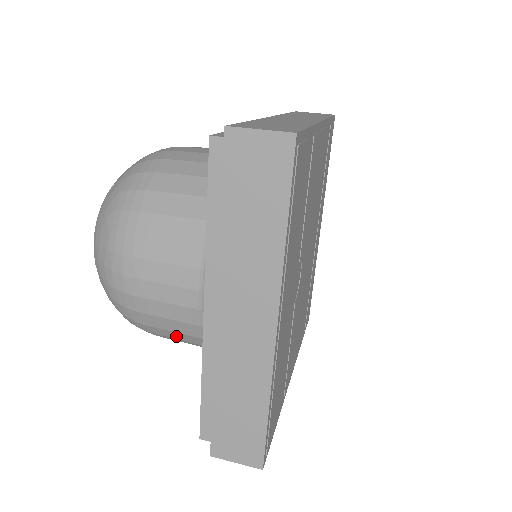
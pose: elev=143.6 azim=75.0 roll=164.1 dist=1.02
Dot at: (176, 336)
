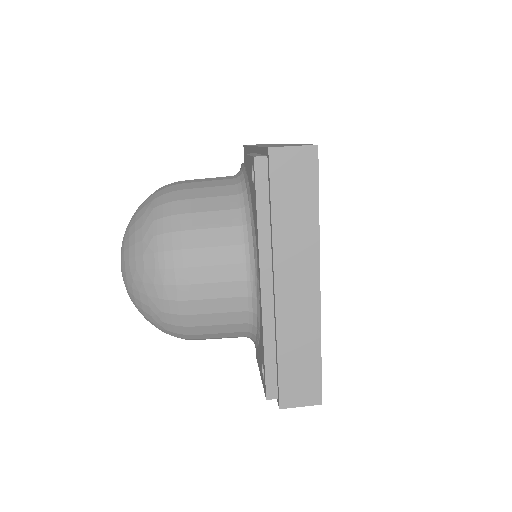
Dot at: (219, 330)
